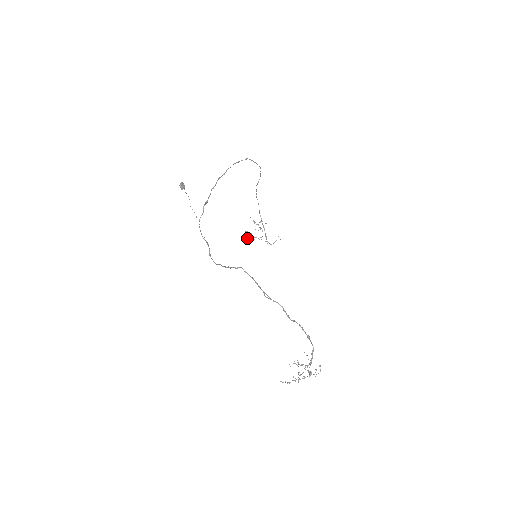
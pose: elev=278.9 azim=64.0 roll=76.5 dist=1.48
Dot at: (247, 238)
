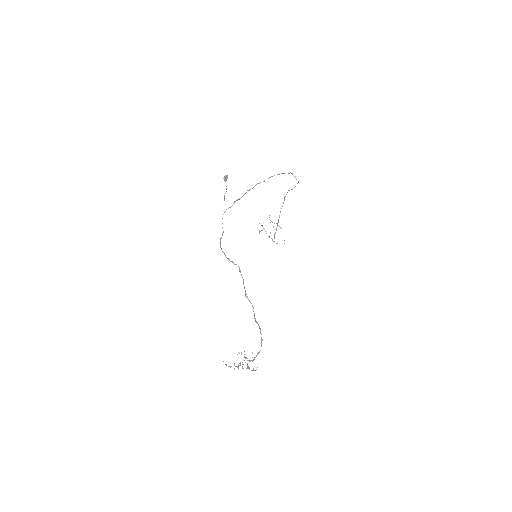
Dot at: (259, 230)
